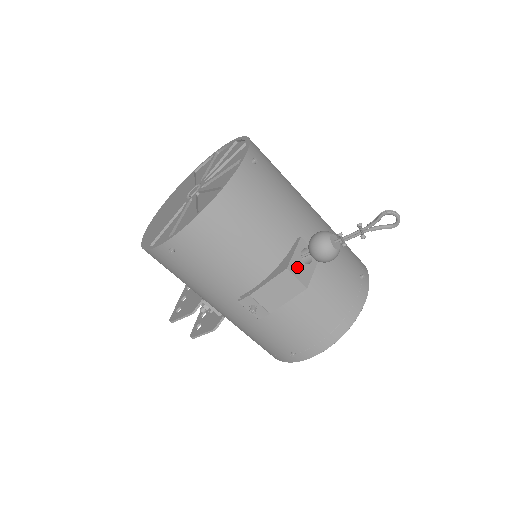
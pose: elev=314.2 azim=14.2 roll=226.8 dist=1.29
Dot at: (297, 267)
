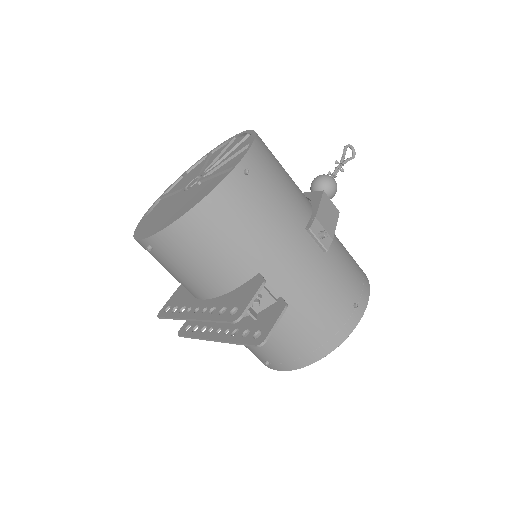
Dot at: occluded
